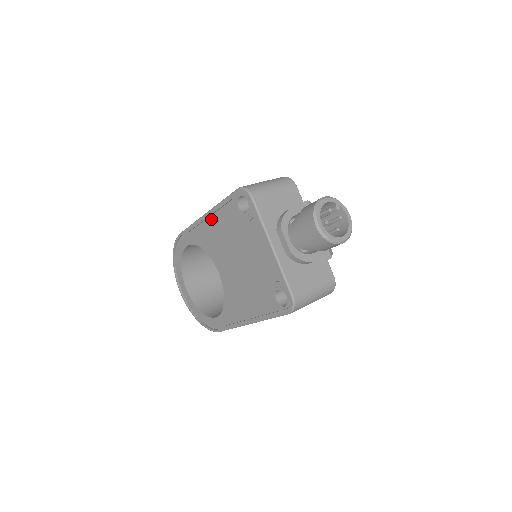
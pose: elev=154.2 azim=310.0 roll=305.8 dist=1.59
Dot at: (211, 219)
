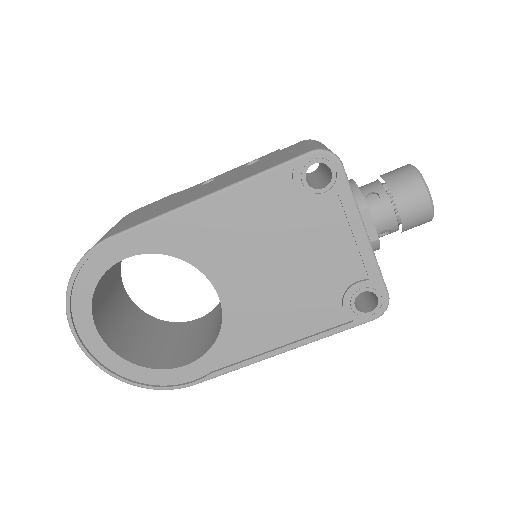
Dot at: (219, 204)
